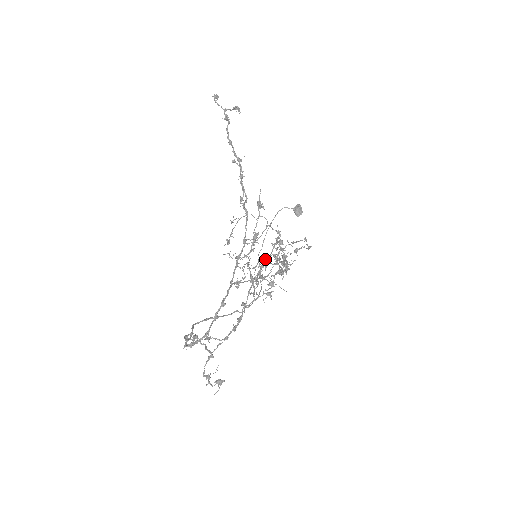
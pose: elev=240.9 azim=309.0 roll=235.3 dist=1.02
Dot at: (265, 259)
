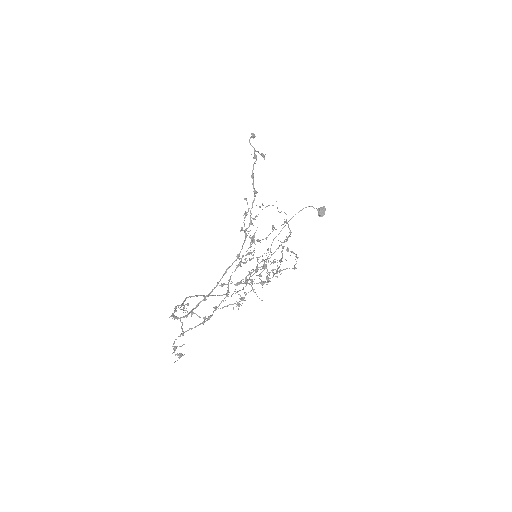
Dot at: occluded
